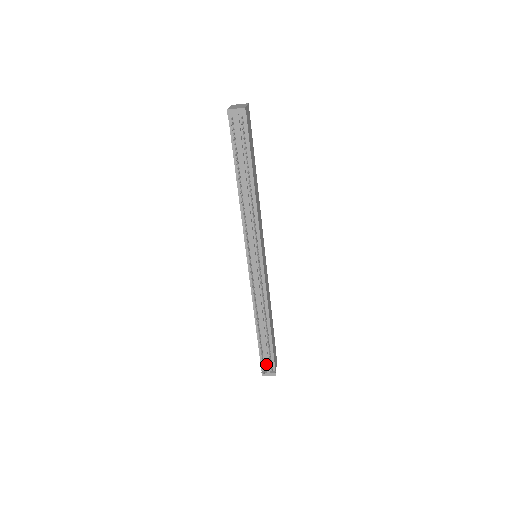
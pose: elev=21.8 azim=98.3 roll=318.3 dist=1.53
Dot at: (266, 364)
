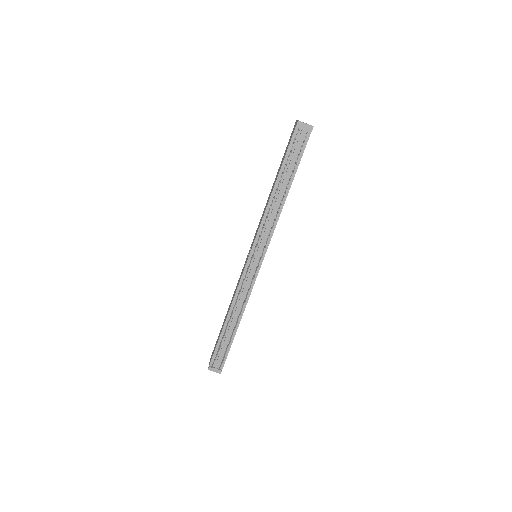
Dot at: (217, 360)
